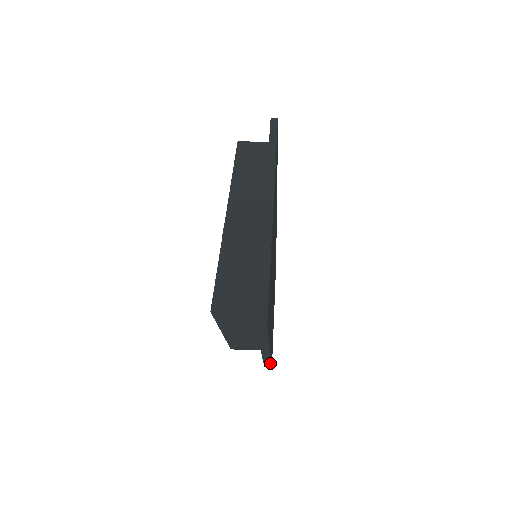
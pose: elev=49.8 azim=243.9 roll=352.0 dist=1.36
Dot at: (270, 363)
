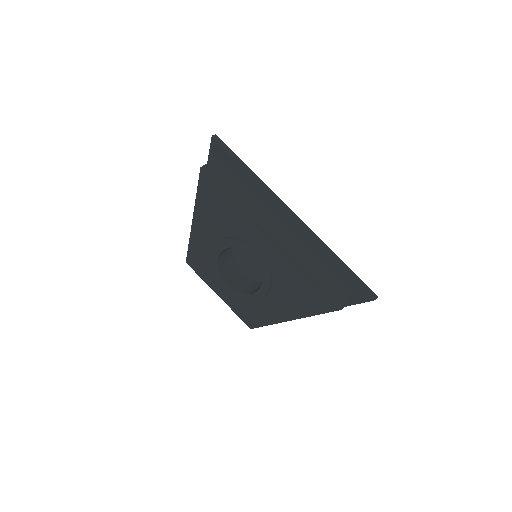
Dot at: occluded
